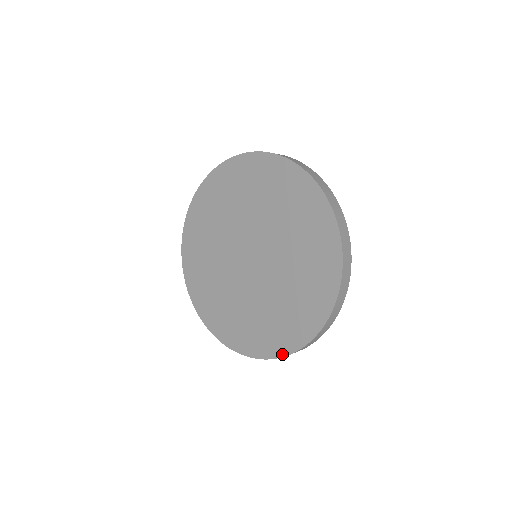
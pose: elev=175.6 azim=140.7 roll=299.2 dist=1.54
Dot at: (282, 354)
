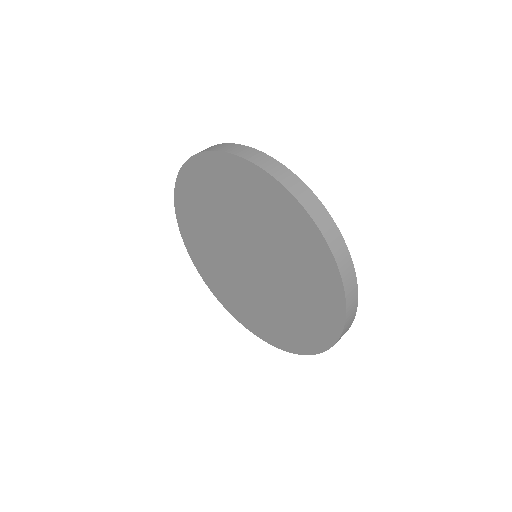
Dot at: (223, 305)
